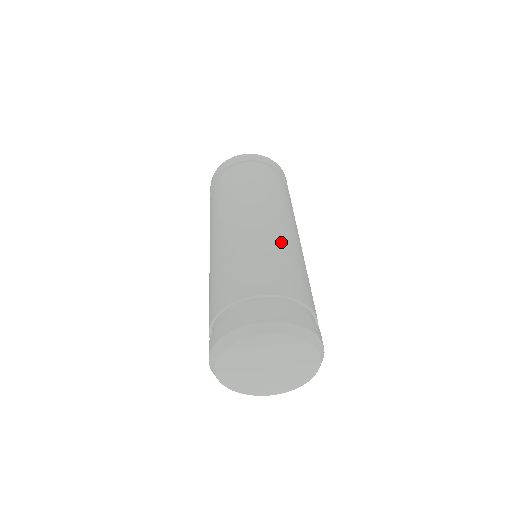
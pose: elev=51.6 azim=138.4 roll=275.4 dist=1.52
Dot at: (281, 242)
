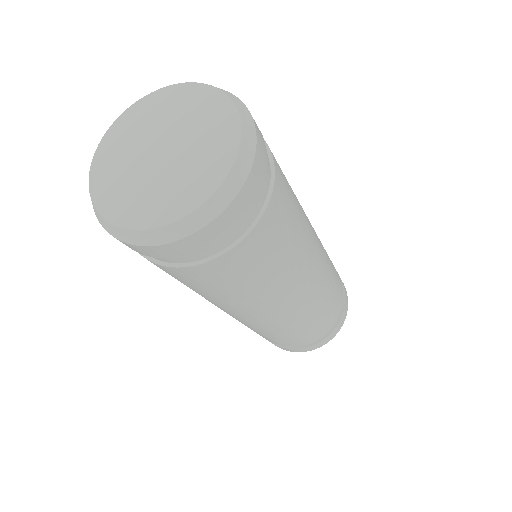
Dot at: occluded
